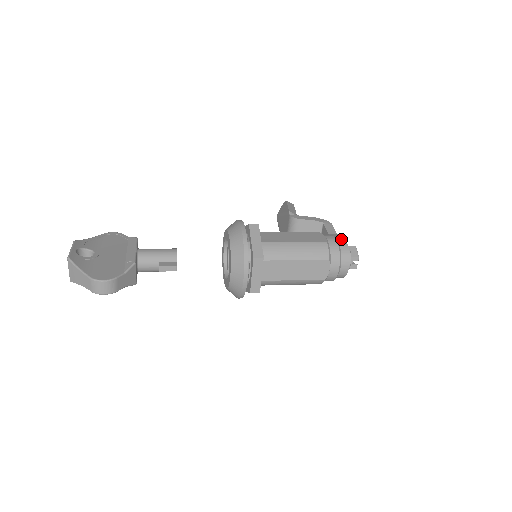
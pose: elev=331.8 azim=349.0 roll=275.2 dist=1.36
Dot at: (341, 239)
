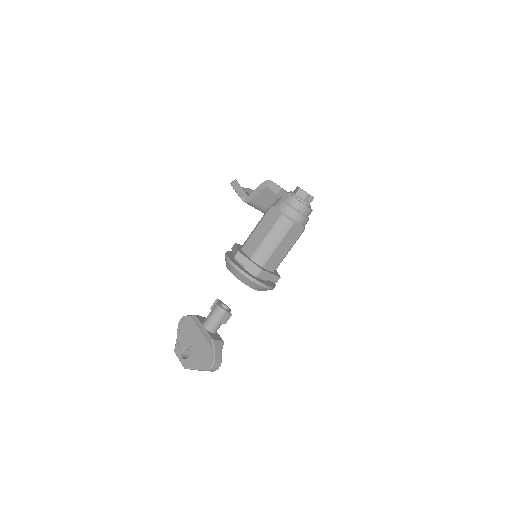
Dot at: (287, 197)
